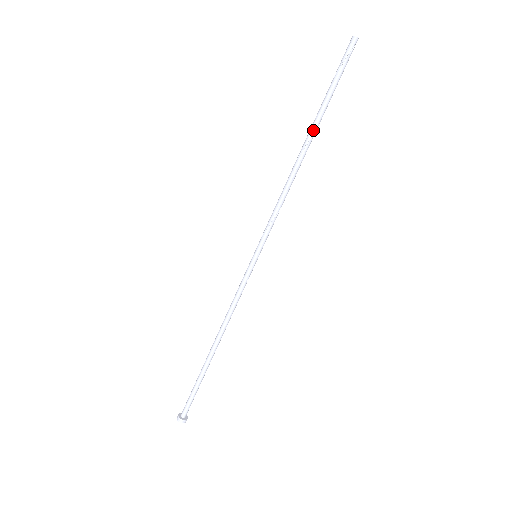
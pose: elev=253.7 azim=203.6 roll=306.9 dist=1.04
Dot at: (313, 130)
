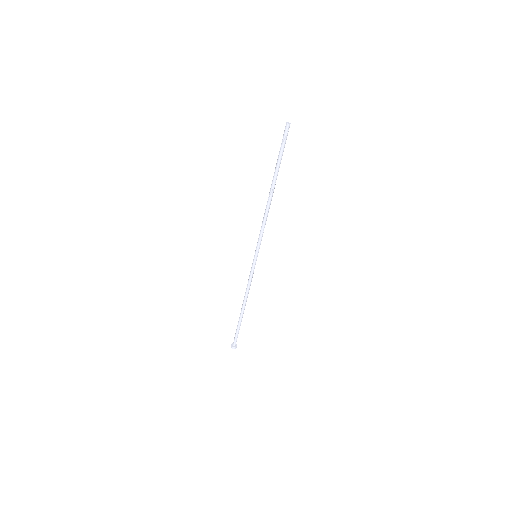
Dot at: (274, 182)
